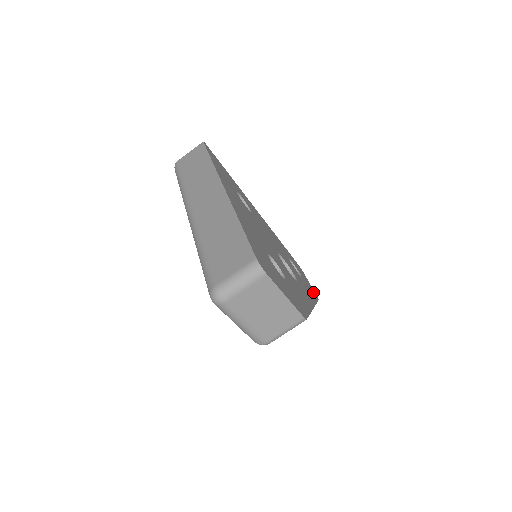
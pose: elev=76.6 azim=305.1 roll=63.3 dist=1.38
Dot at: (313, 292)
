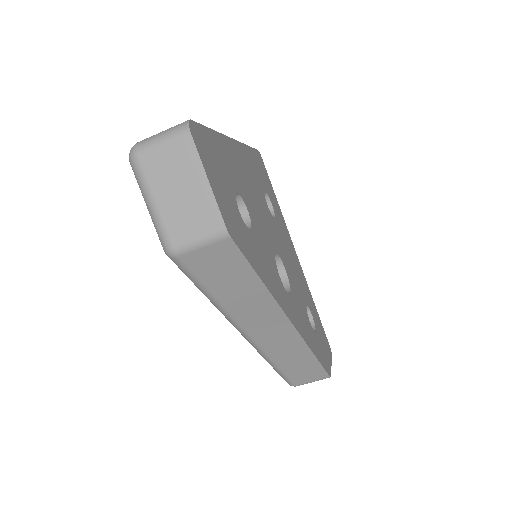
Dot at: (325, 361)
